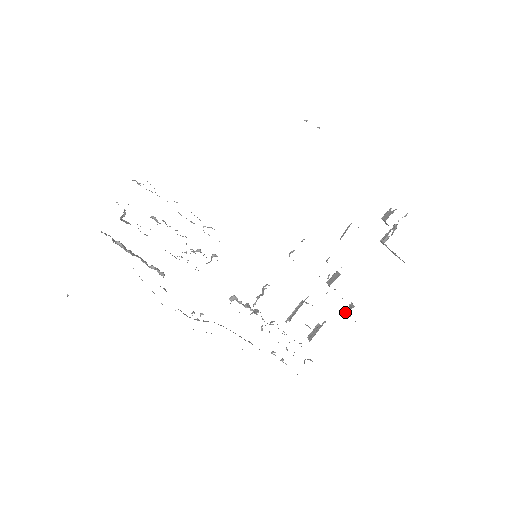
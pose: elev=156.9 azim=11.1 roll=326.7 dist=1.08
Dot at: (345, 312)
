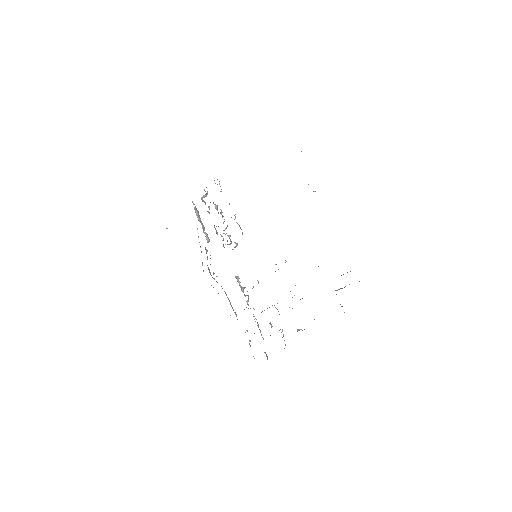
Dot at: (297, 331)
